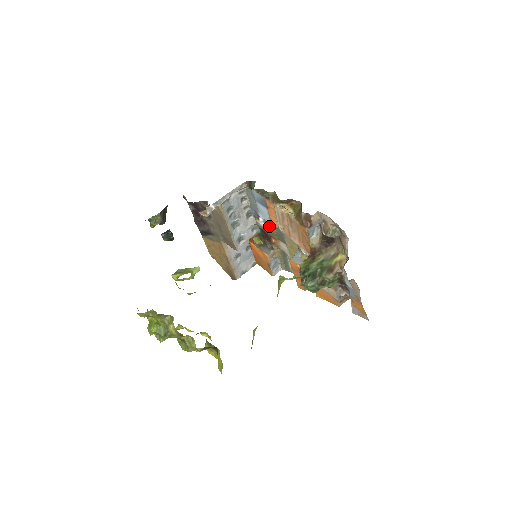
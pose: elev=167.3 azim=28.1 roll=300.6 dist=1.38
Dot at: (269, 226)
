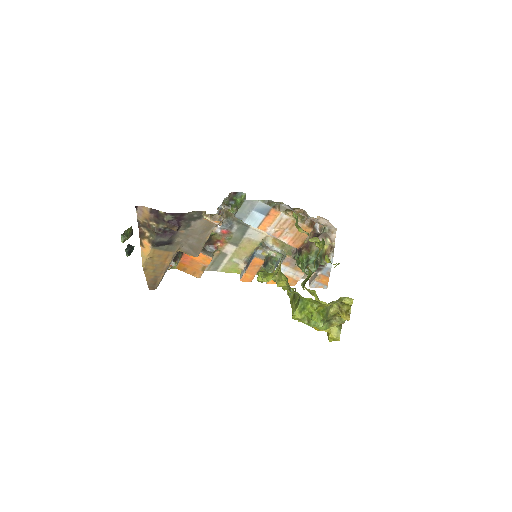
Dot at: (226, 231)
